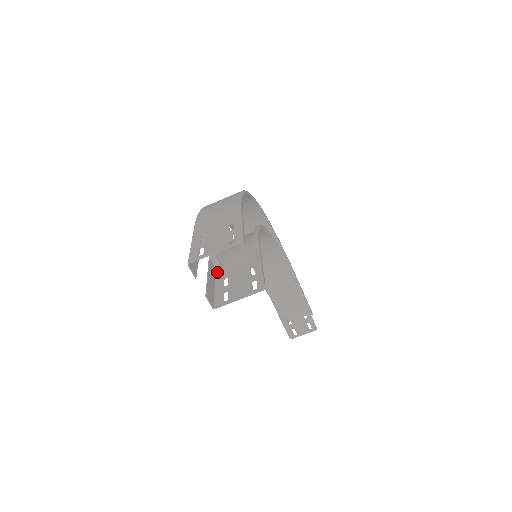
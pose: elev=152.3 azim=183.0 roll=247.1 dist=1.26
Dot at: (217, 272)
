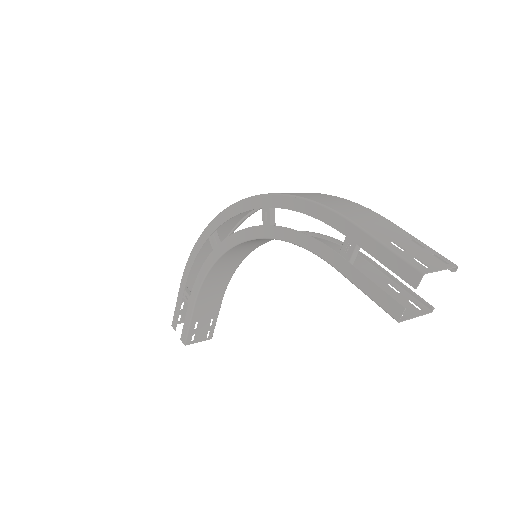
Dot at: (350, 278)
